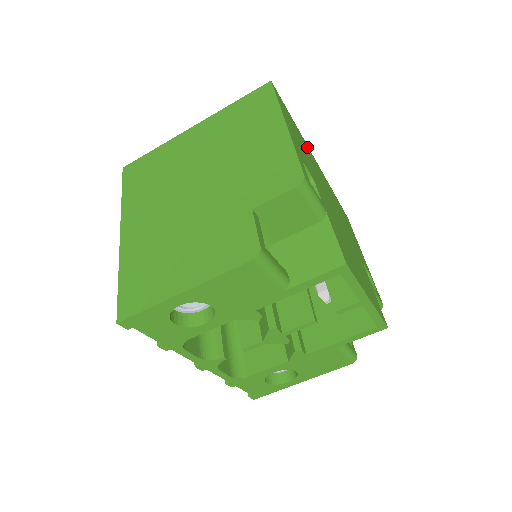
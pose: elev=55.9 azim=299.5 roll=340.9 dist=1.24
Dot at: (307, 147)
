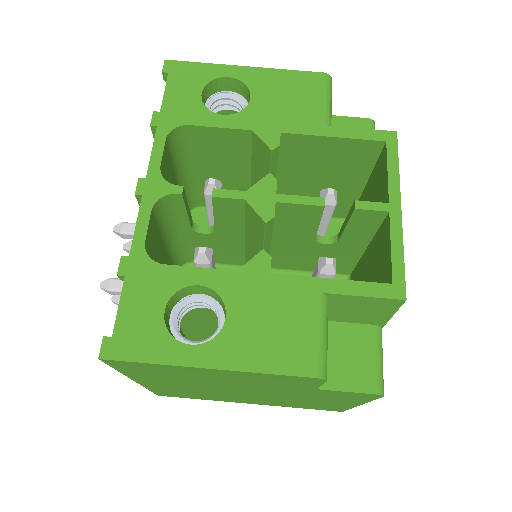
Dot at: occluded
